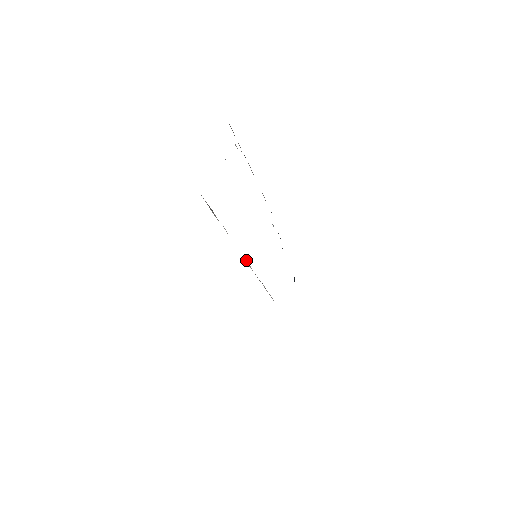
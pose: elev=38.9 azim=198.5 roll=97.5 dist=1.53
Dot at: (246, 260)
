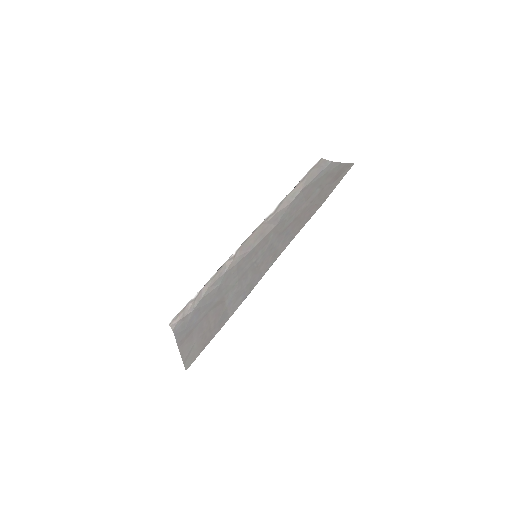
Dot at: (231, 258)
